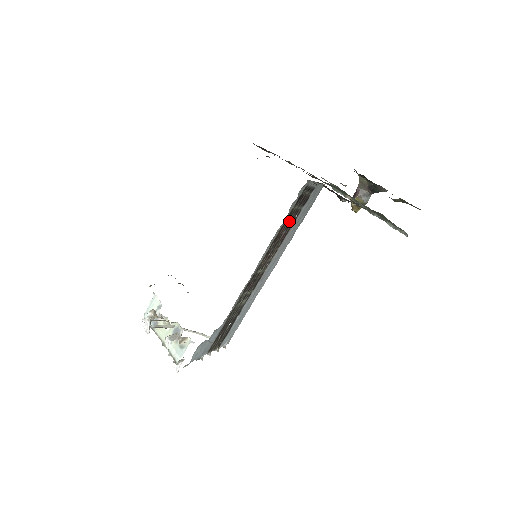
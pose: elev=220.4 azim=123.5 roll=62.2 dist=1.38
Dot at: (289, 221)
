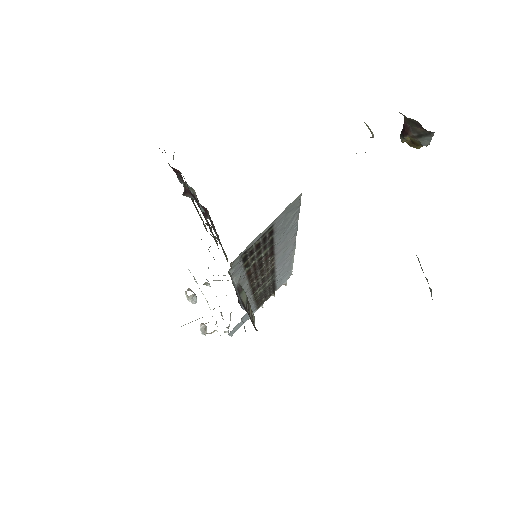
Dot at: (258, 257)
